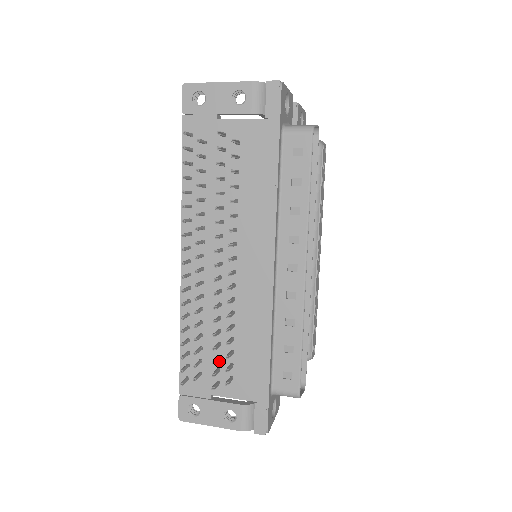
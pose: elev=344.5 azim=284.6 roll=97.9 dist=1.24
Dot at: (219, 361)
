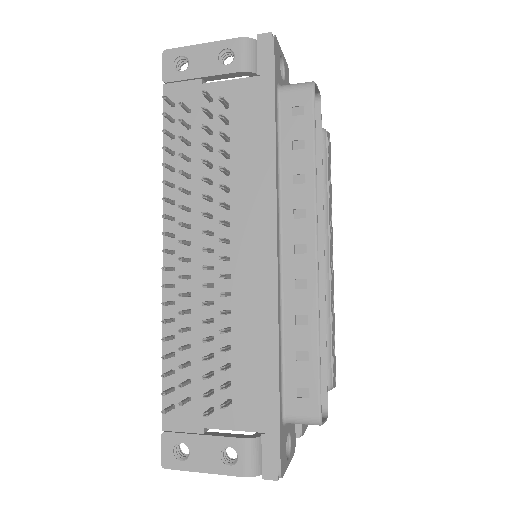
Dot at: (213, 379)
